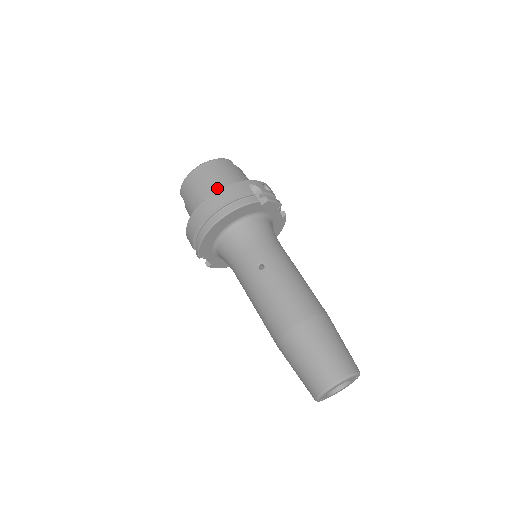
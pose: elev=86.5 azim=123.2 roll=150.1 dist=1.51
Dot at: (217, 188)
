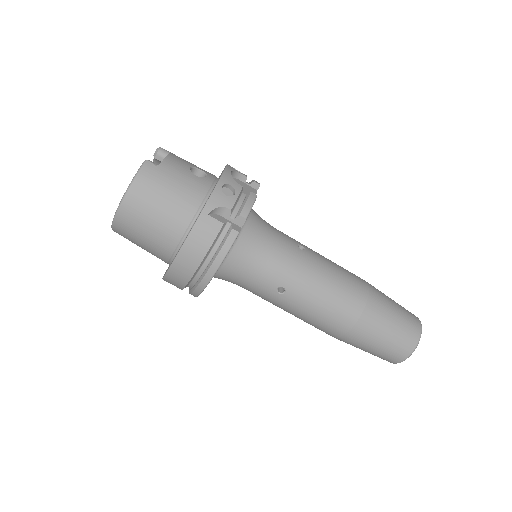
Dot at: (170, 232)
